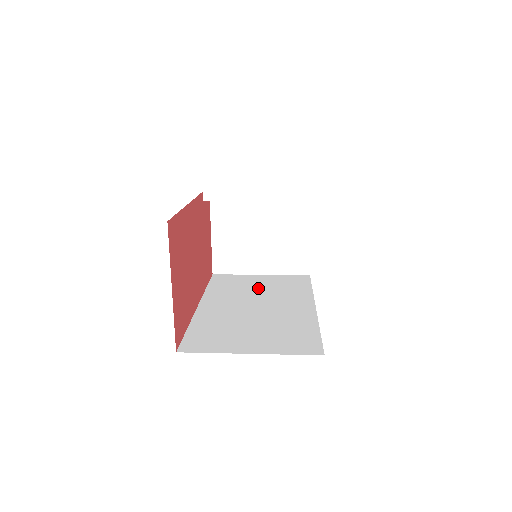
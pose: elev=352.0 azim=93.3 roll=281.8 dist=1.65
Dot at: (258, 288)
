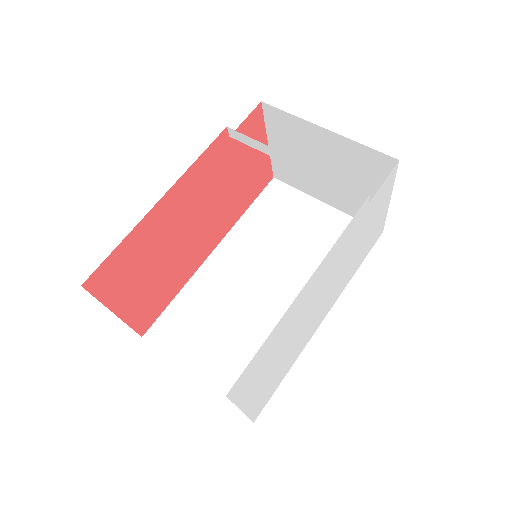
Dot at: (296, 240)
